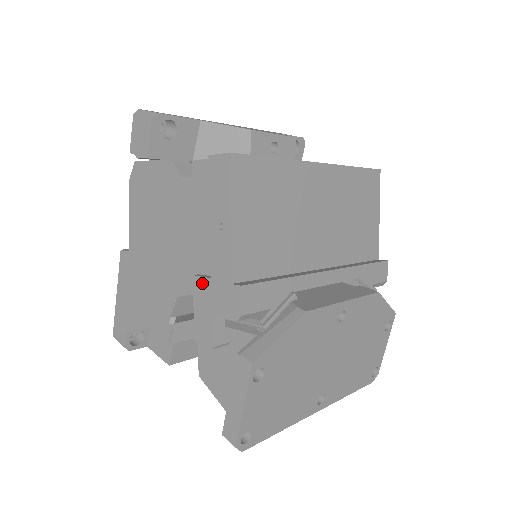
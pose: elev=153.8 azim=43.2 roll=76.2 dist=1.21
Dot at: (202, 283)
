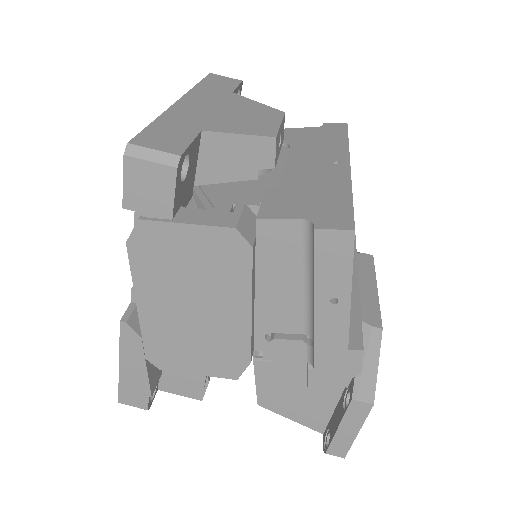
Dot at: (287, 345)
